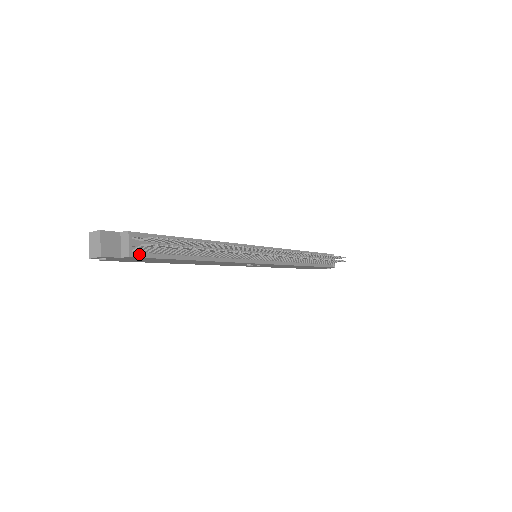
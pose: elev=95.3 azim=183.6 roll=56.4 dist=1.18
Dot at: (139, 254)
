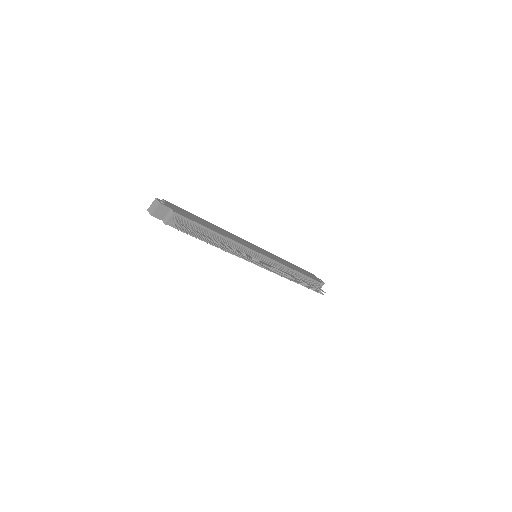
Dot at: (172, 225)
